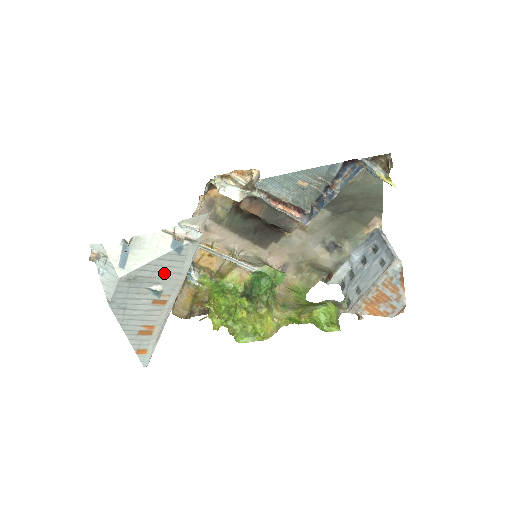
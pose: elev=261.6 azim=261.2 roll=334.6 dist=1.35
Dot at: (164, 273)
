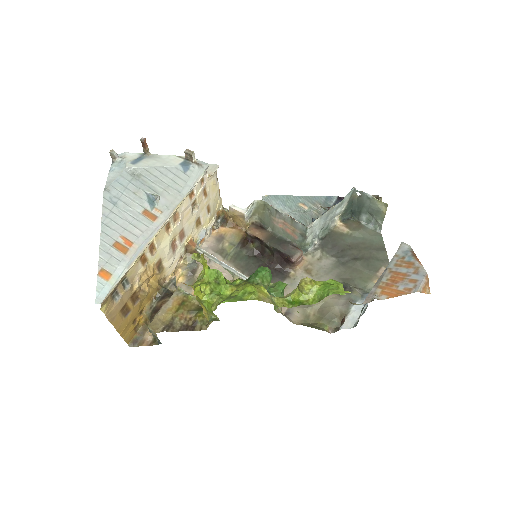
Dot at: (165, 185)
